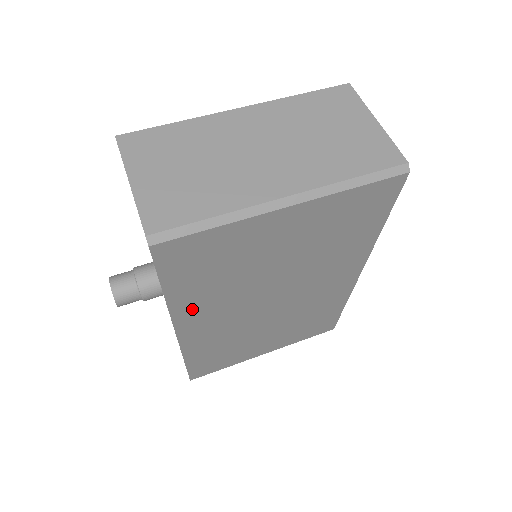
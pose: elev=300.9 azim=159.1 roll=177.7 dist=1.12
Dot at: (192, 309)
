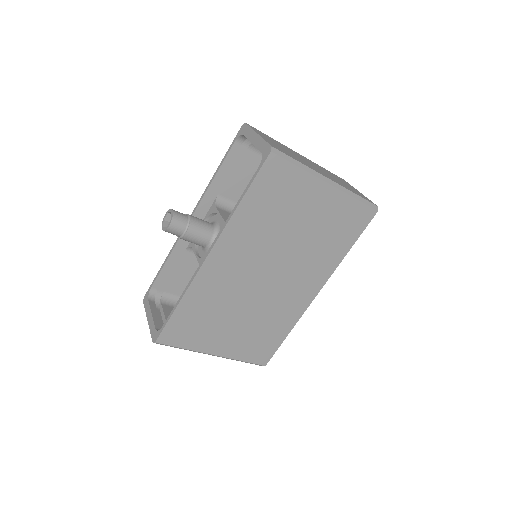
Dot at: (237, 234)
